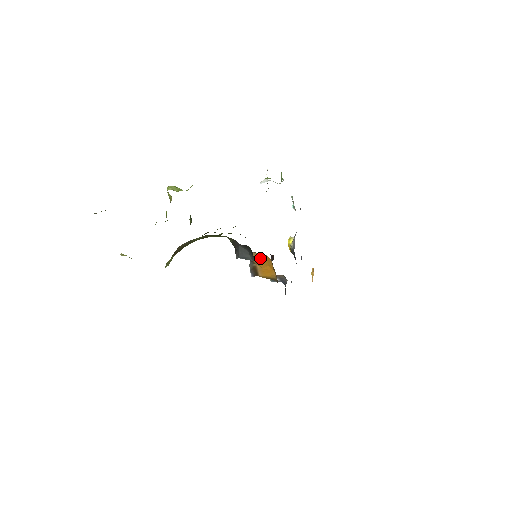
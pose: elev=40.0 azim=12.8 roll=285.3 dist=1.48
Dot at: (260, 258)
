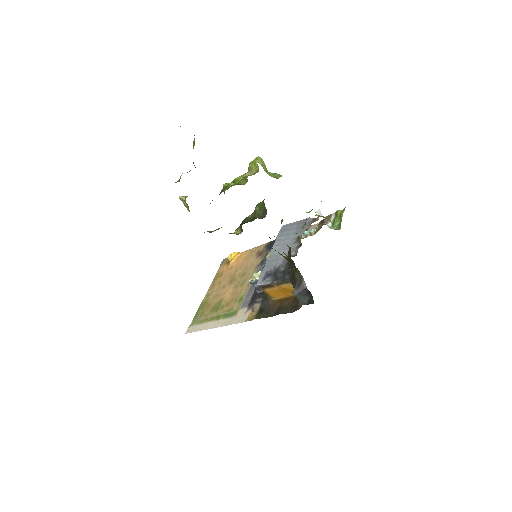
Dot at: (290, 289)
